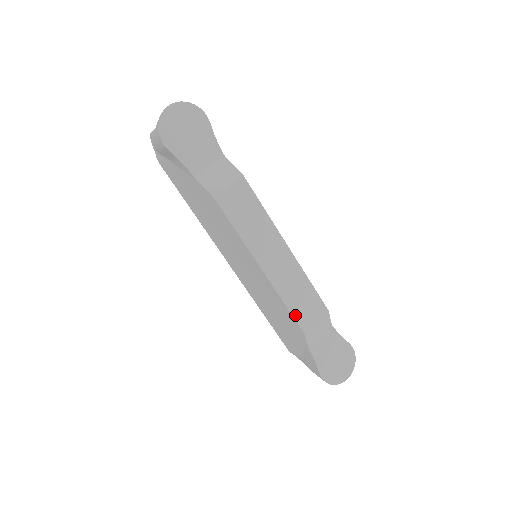
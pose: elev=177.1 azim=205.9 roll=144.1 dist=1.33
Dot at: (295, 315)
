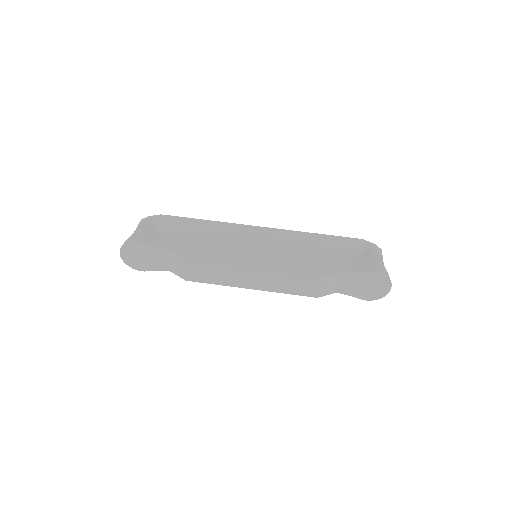
Dot at: (299, 294)
